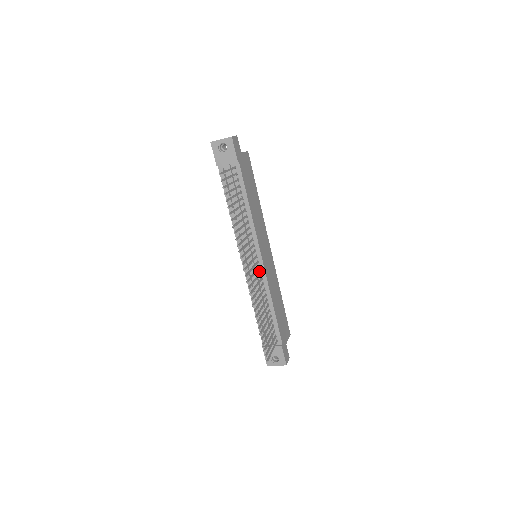
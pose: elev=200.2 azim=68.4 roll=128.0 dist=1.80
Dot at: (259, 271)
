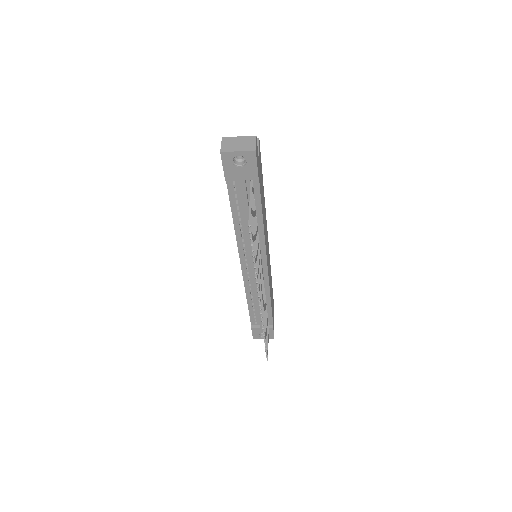
Dot at: occluded
